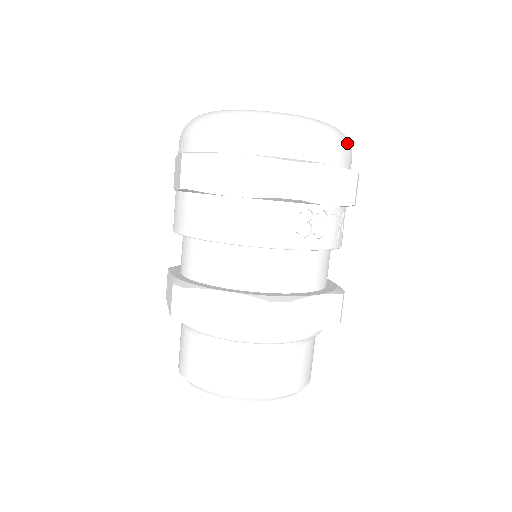
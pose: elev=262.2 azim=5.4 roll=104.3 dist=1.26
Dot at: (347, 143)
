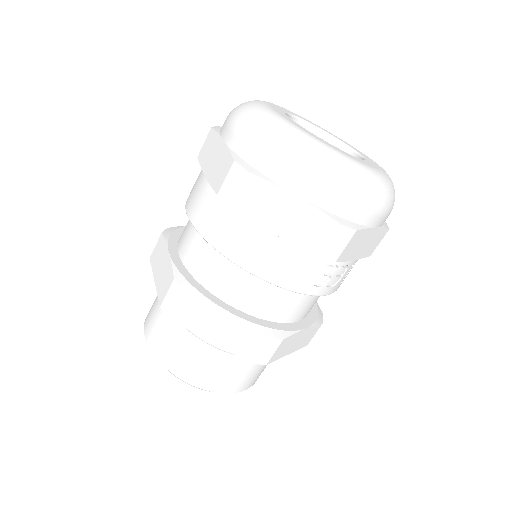
Dot at: (394, 201)
